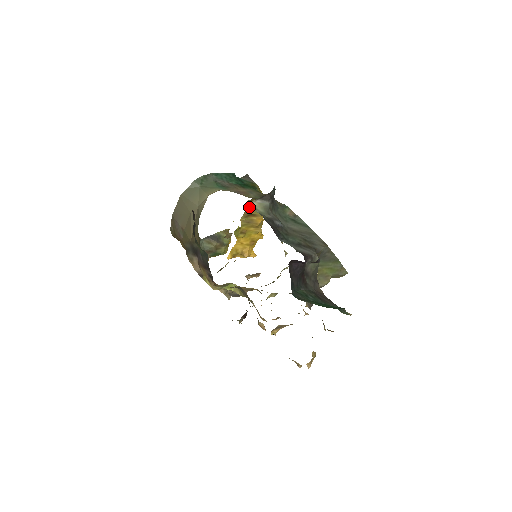
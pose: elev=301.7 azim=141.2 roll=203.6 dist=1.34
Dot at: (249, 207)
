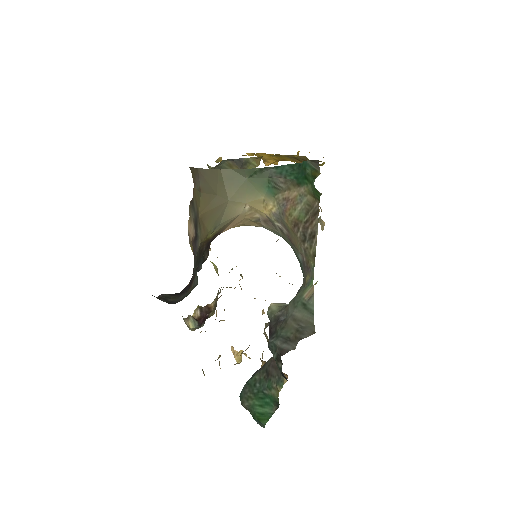
Dot at: (300, 156)
